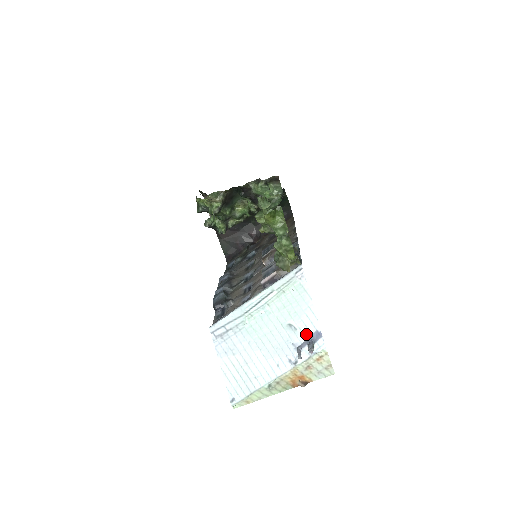
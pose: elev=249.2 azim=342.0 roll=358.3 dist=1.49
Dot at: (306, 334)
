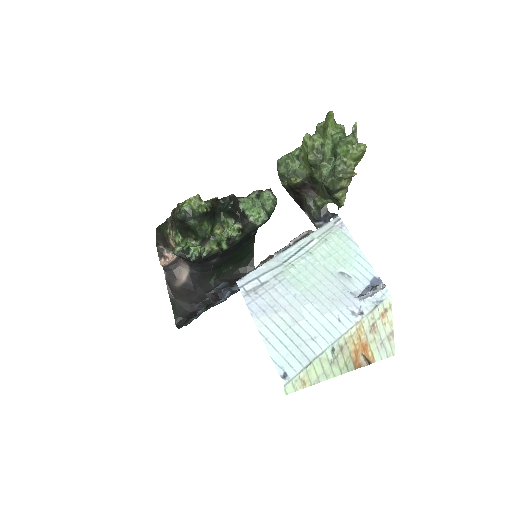
Dot at: (364, 281)
